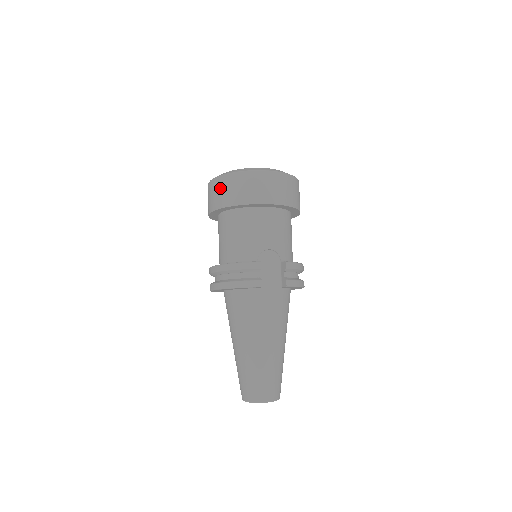
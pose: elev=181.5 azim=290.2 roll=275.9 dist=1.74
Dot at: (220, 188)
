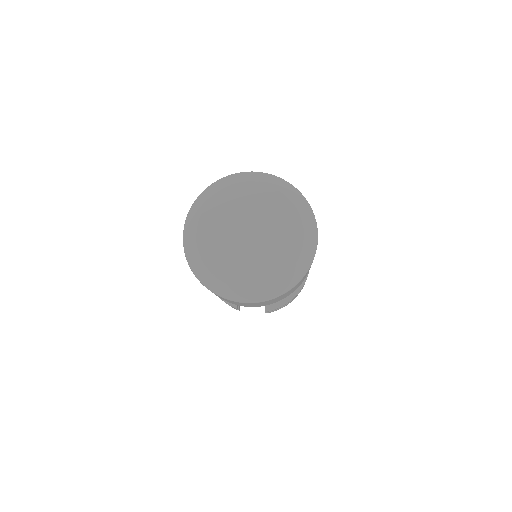
Dot at: occluded
